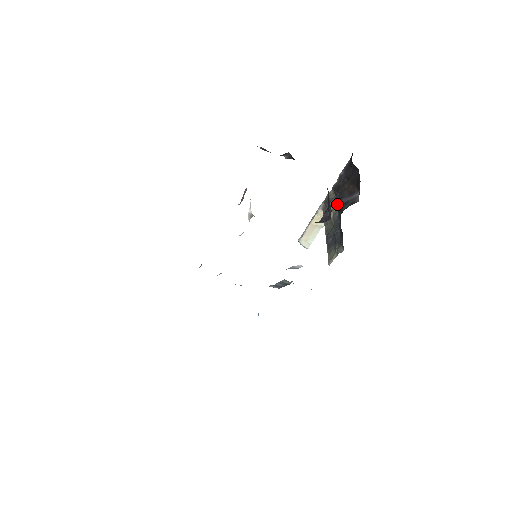
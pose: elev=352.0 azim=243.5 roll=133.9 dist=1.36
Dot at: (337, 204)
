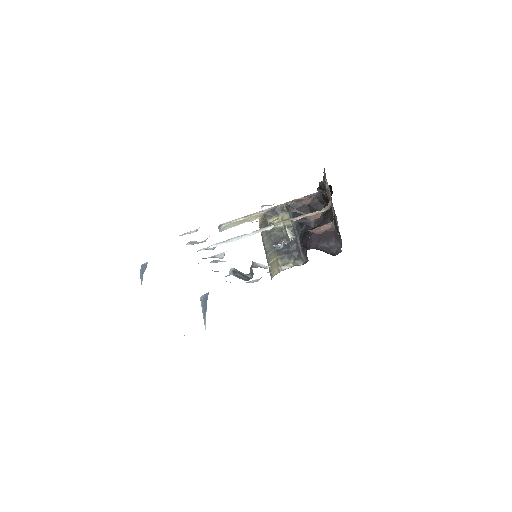
Dot at: (292, 220)
